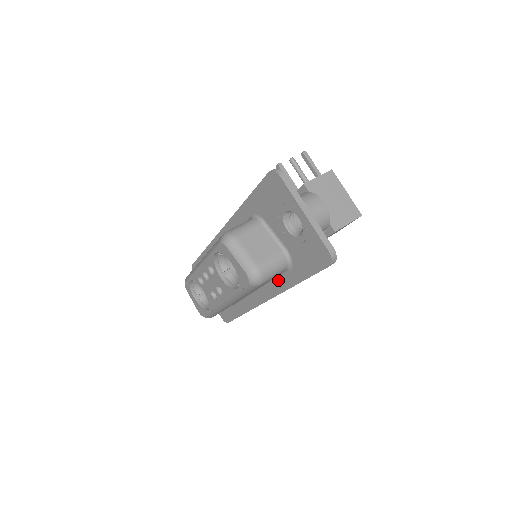
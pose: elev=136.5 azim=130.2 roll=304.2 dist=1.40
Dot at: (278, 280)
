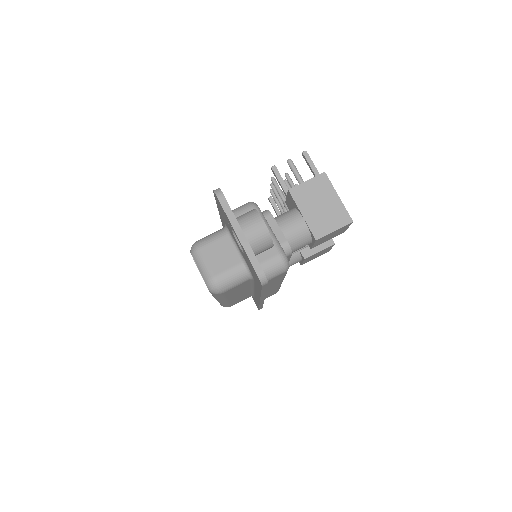
Dot at: (255, 286)
